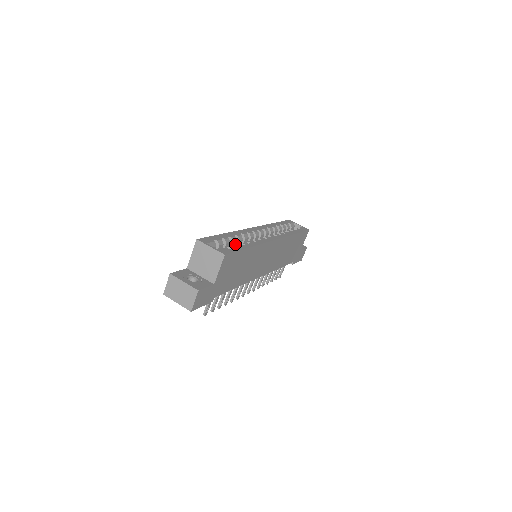
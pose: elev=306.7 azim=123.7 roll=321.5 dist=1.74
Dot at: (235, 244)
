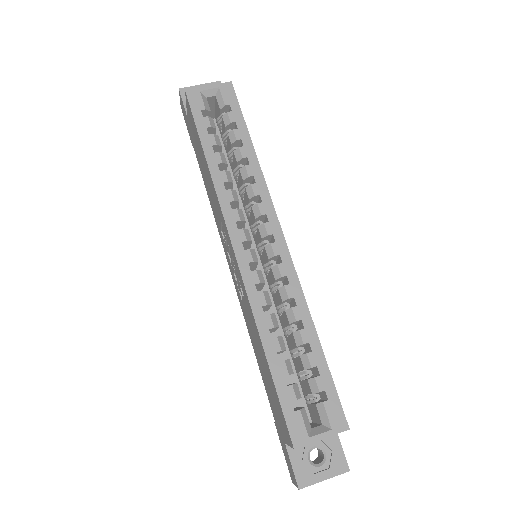
Dot at: (280, 338)
